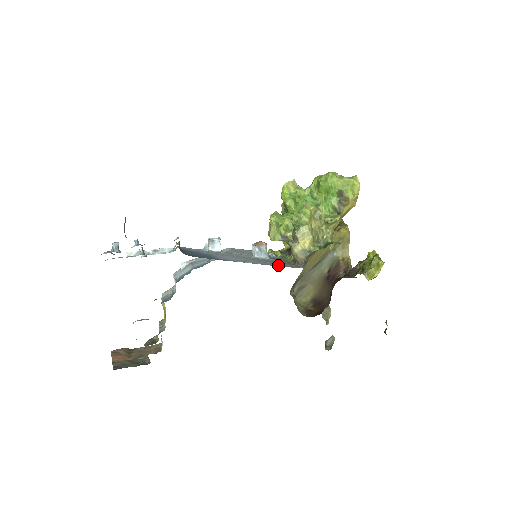
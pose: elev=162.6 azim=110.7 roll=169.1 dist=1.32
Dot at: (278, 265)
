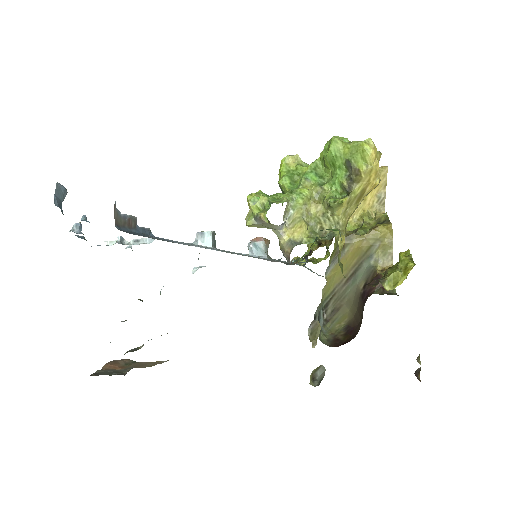
Dot at: occluded
